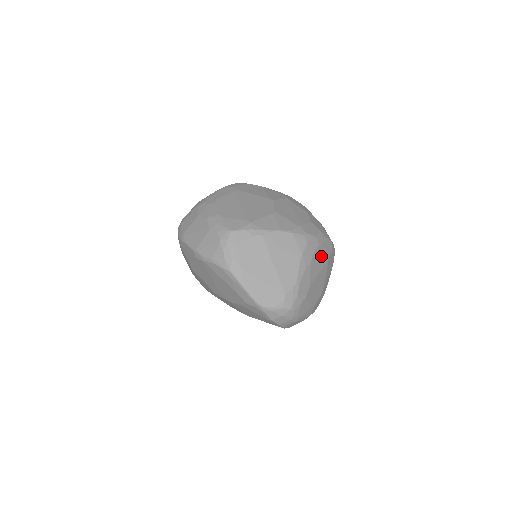
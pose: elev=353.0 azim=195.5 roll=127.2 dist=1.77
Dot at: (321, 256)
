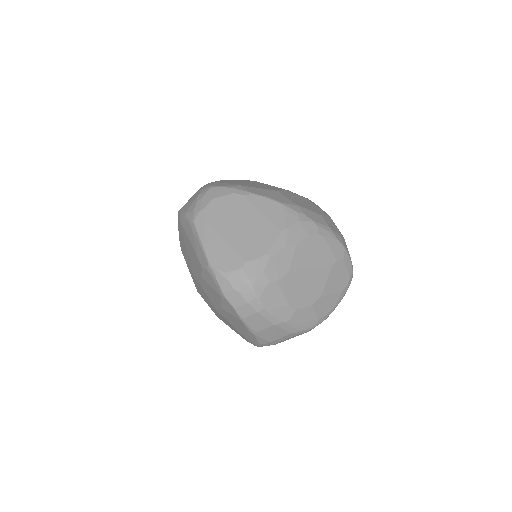
Dot at: (319, 250)
